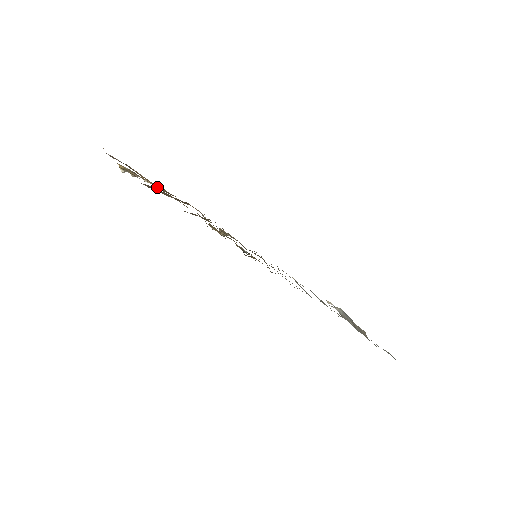
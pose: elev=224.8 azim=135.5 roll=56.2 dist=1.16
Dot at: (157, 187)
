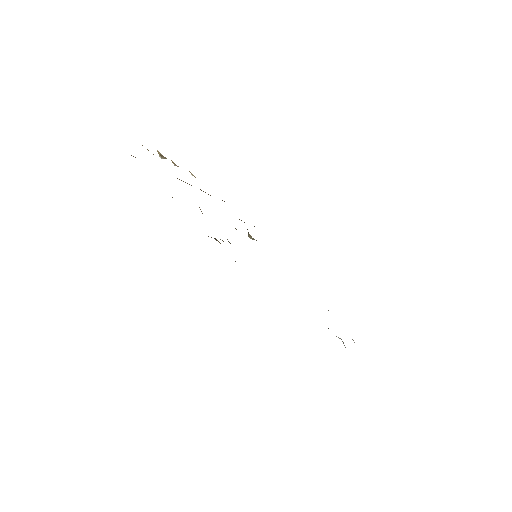
Dot at: occluded
